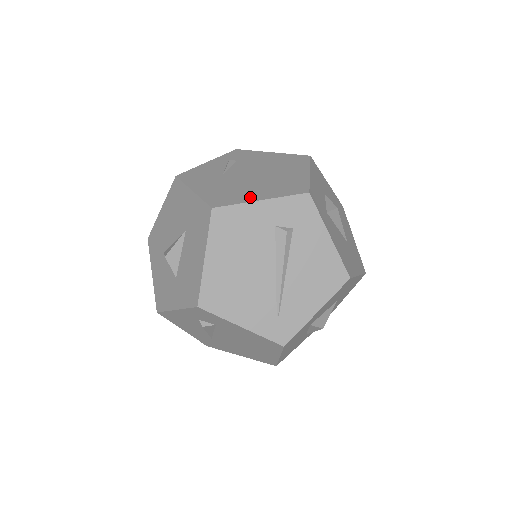
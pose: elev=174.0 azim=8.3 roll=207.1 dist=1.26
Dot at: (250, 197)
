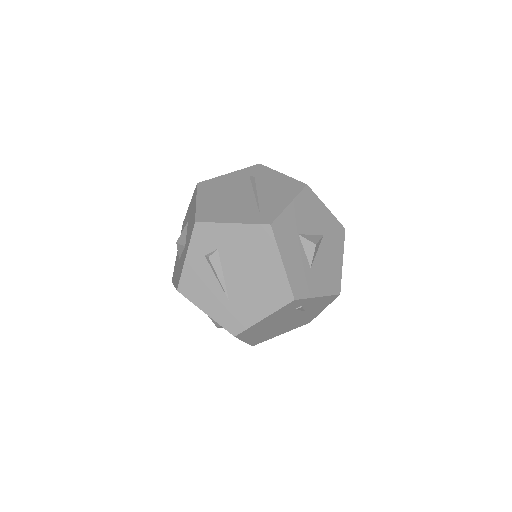
Dot at: occluded
